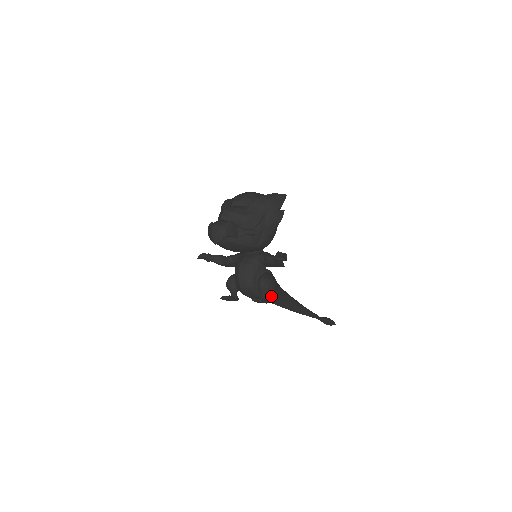
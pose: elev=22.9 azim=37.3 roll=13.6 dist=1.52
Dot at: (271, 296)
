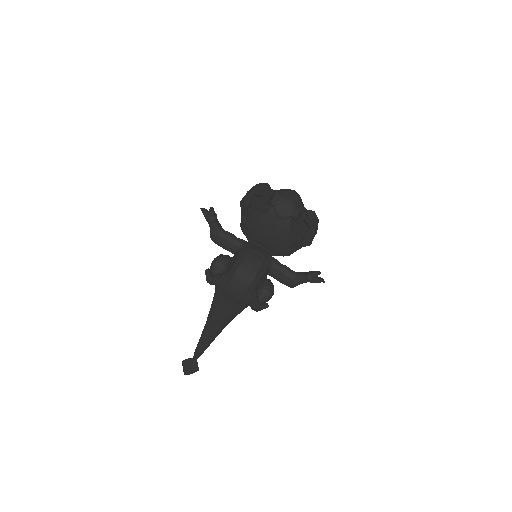
Dot at: (244, 305)
